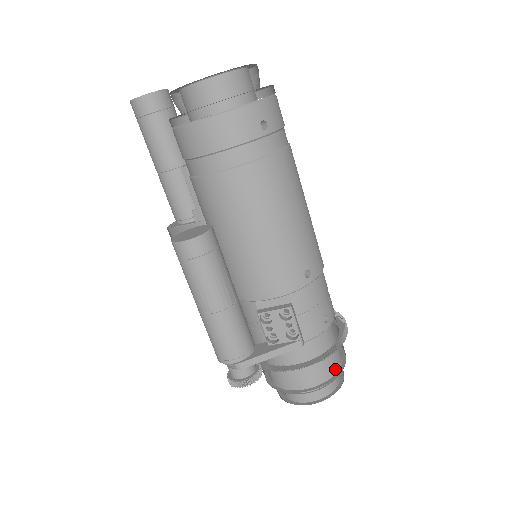
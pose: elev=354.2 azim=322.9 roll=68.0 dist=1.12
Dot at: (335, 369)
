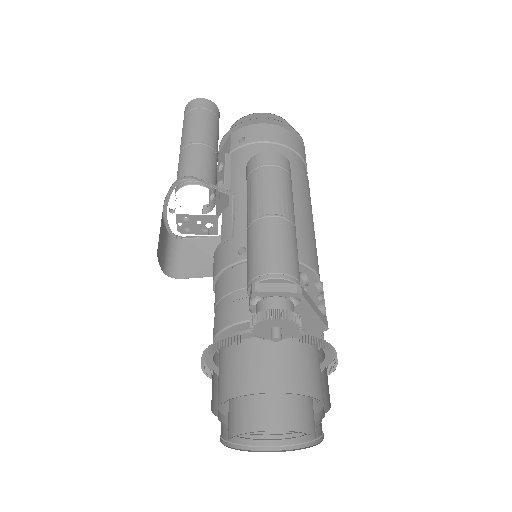
Dot at: occluded
